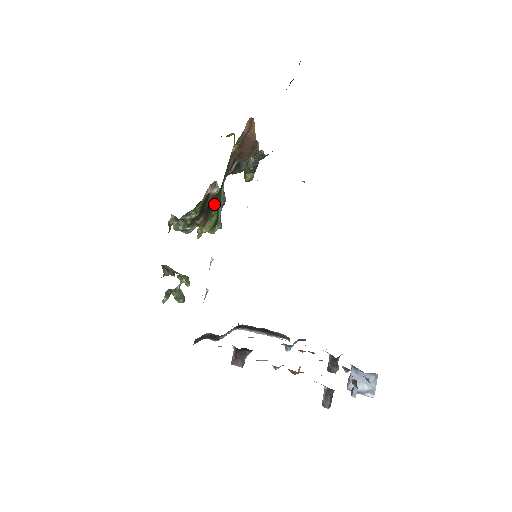
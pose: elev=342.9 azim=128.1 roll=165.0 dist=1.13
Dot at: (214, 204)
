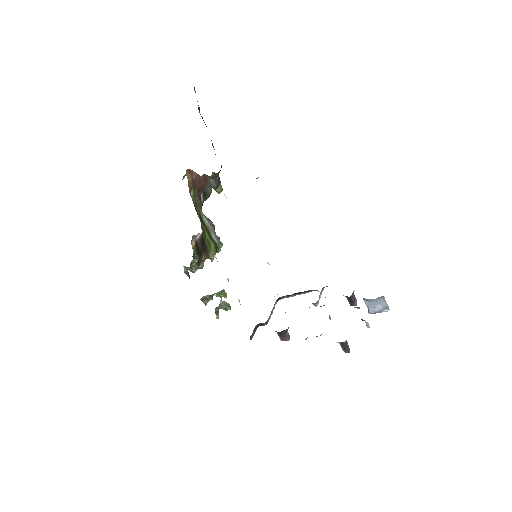
Dot at: (205, 240)
